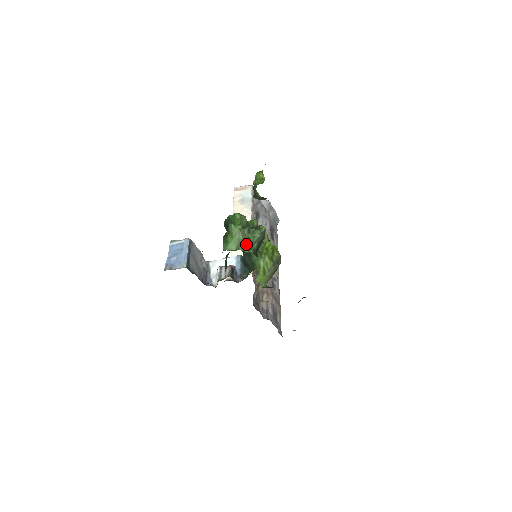
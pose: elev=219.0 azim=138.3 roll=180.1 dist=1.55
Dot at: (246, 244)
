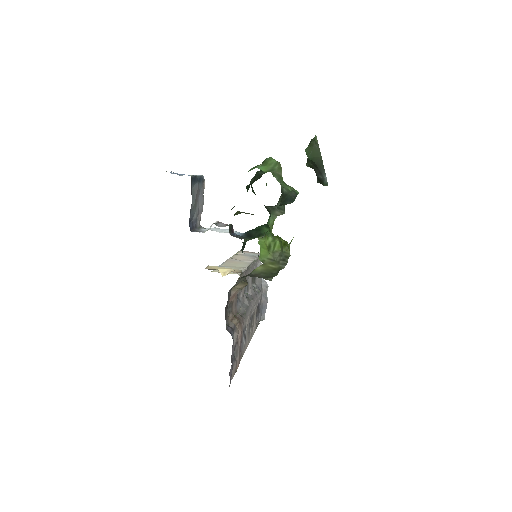
Dot at: (278, 177)
